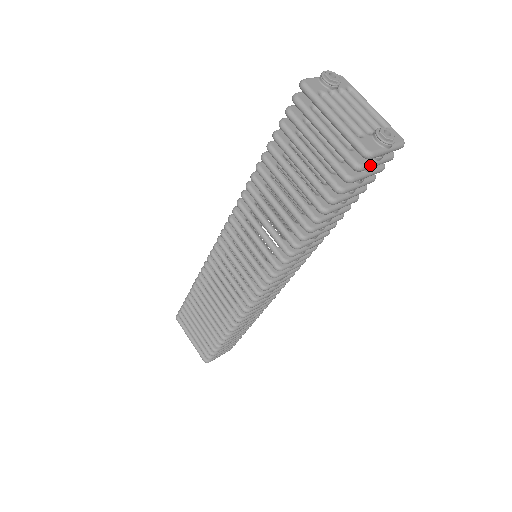
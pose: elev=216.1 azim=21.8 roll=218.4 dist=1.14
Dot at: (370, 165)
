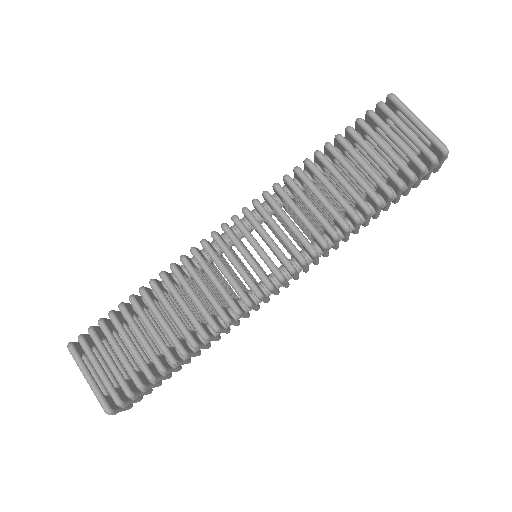
Dot at: (435, 165)
